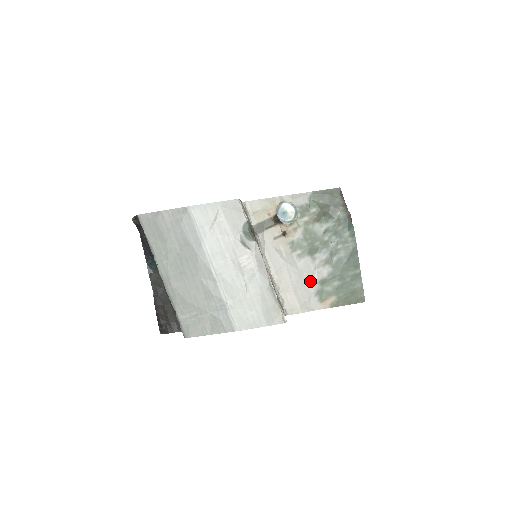
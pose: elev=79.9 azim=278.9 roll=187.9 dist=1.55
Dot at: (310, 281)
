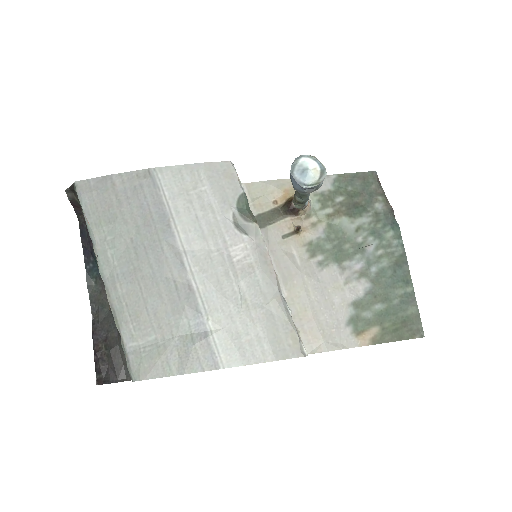
Dot at: (338, 302)
